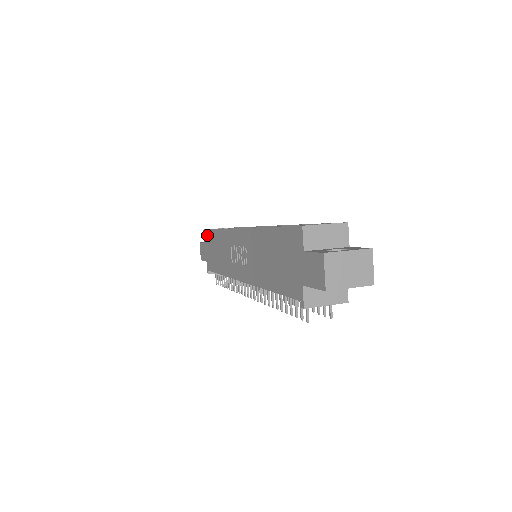
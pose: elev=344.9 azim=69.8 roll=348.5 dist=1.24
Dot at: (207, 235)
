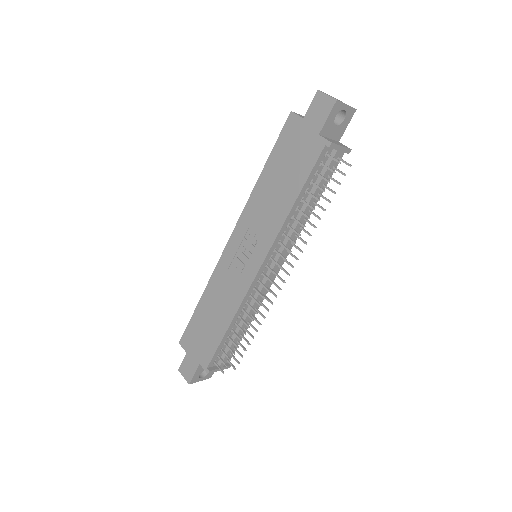
Dot at: (188, 334)
